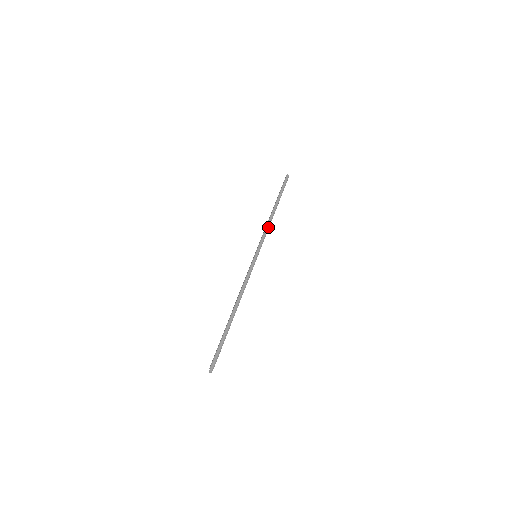
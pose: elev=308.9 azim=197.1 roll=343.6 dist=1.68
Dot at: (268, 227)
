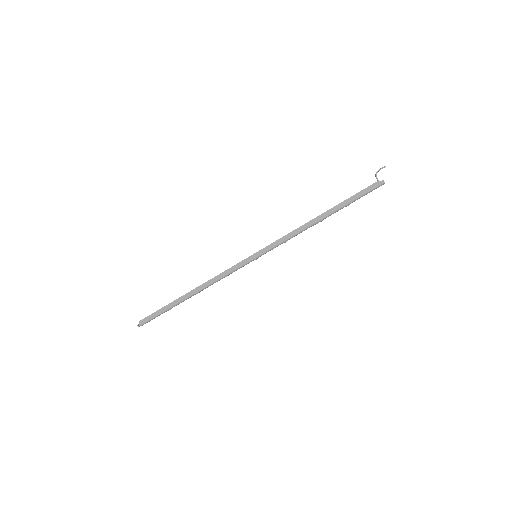
Dot at: occluded
